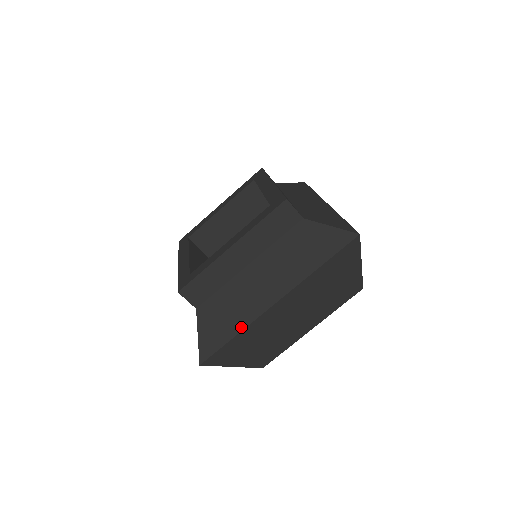
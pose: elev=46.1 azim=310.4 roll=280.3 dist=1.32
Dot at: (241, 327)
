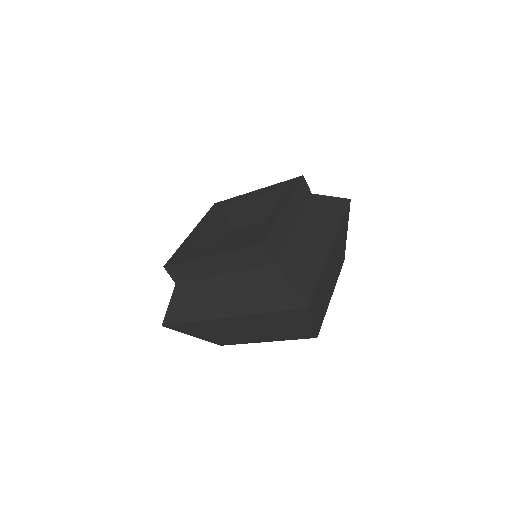
Dot at: (196, 319)
